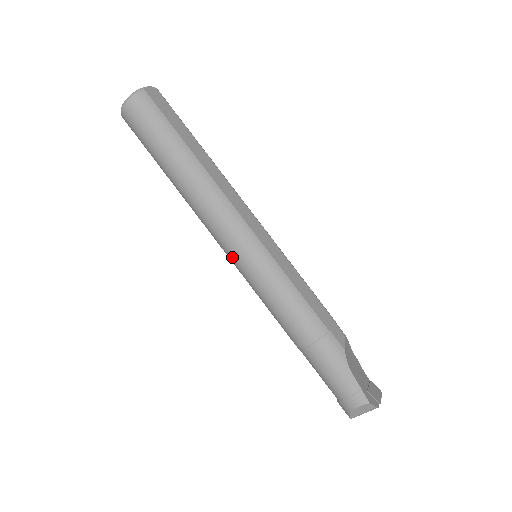
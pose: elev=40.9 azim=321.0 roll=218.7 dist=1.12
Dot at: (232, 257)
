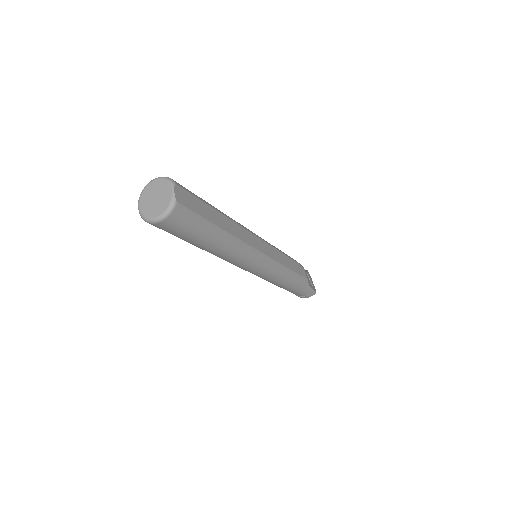
Dot at: (248, 271)
